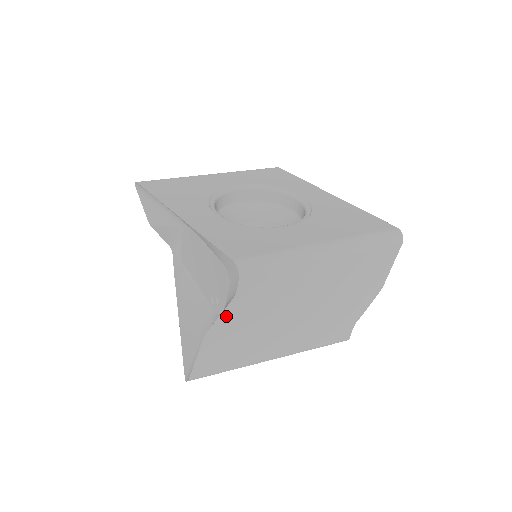
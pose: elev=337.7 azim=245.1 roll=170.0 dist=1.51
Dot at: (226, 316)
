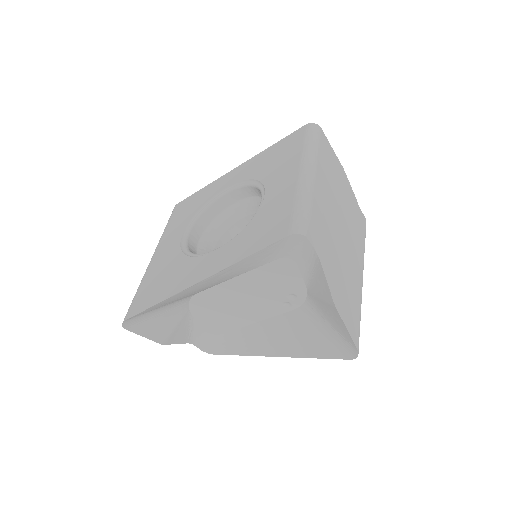
Dot at: (328, 276)
